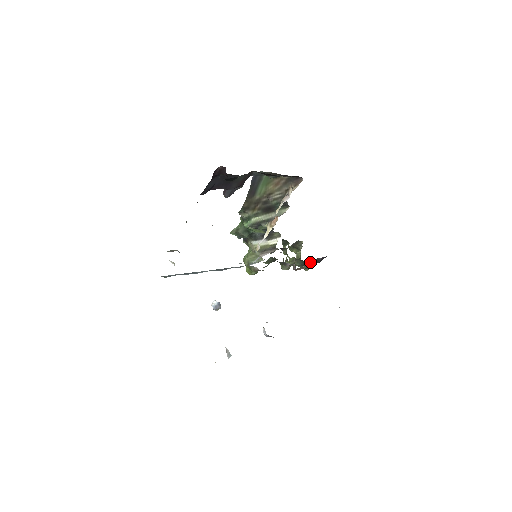
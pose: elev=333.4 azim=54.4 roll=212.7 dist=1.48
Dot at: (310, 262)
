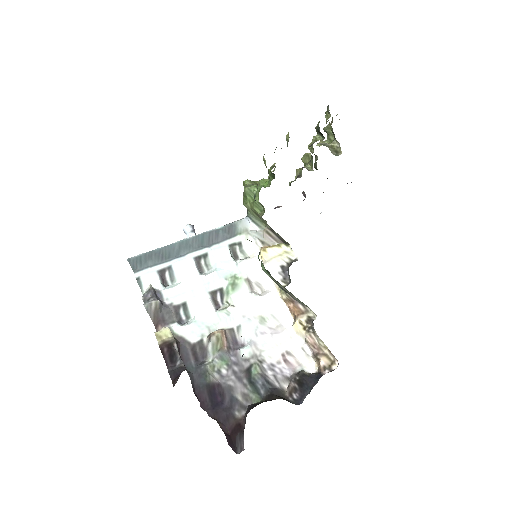
Dot at: occluded
